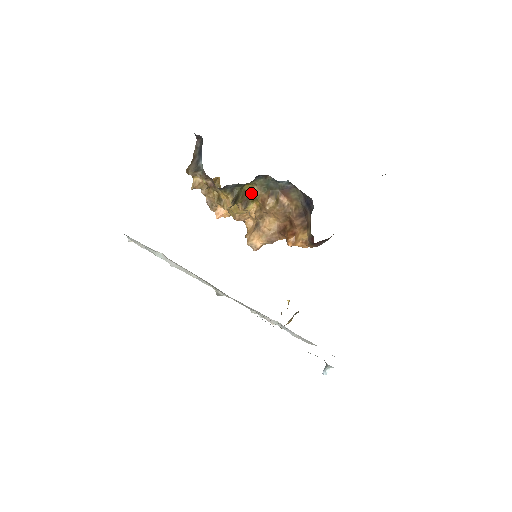
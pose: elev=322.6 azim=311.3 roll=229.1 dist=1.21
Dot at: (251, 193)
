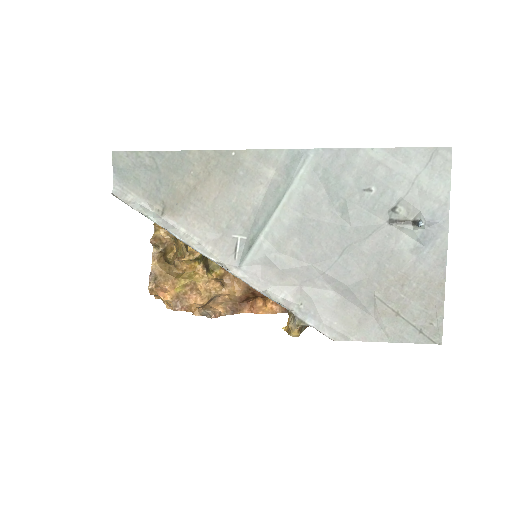
Dot at: occluded
